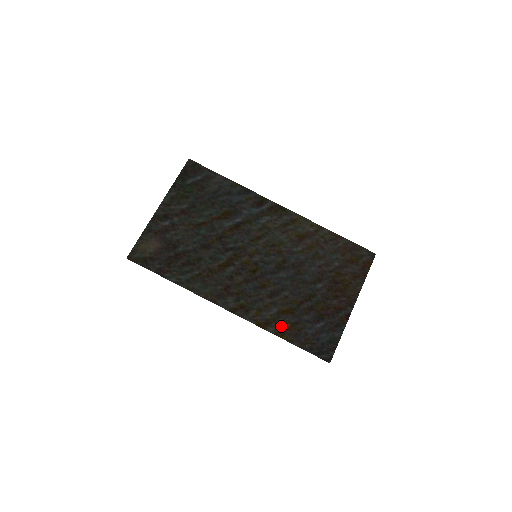
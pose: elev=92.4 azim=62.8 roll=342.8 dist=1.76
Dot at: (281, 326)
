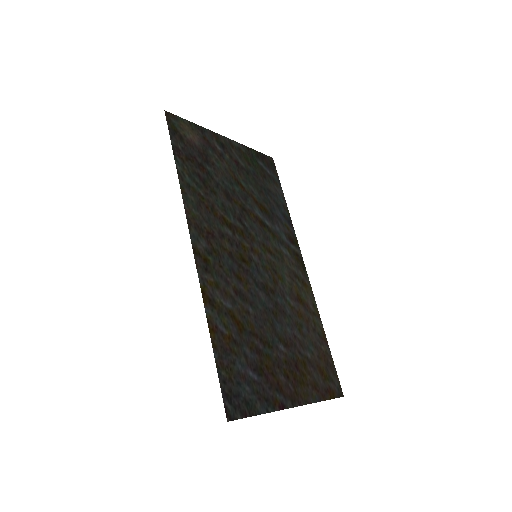
Dot at: (220, 323)
